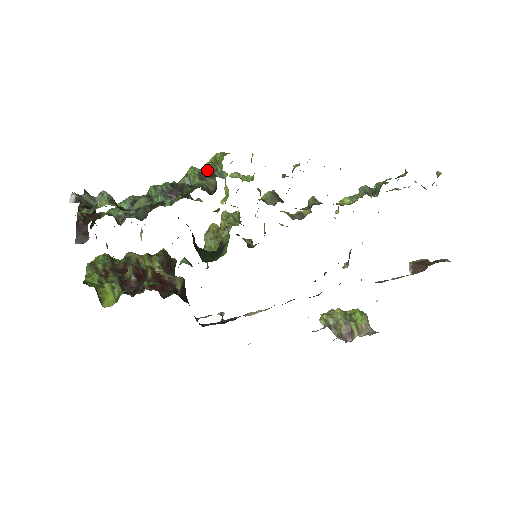
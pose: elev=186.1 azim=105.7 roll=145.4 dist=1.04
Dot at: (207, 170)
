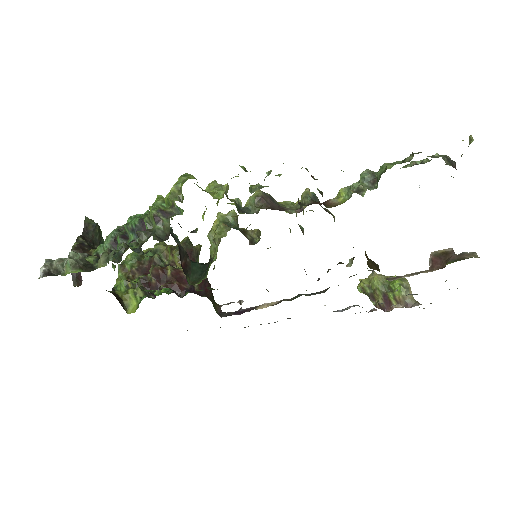
Dot at: (168, 203)
